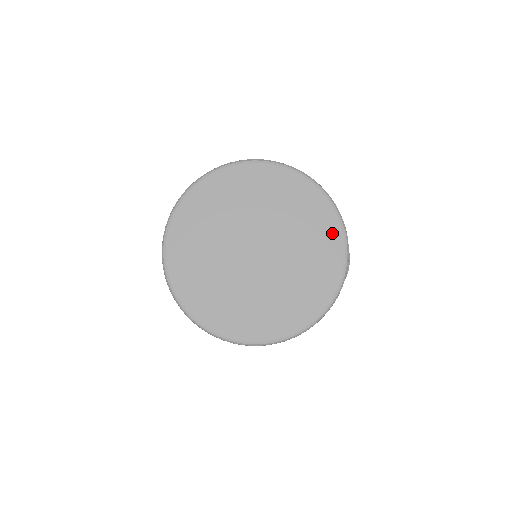
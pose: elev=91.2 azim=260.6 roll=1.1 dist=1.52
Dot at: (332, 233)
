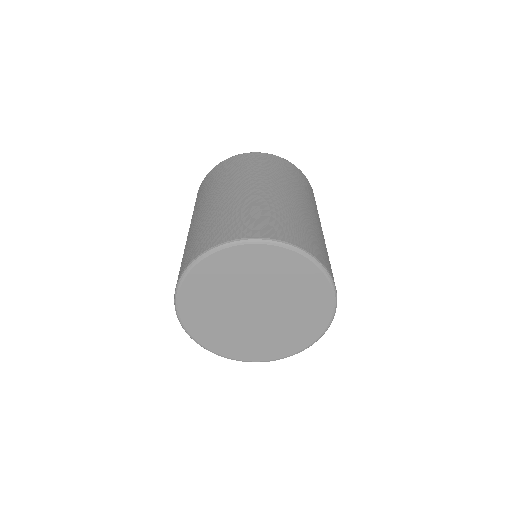
Dot at: (304, 340)
